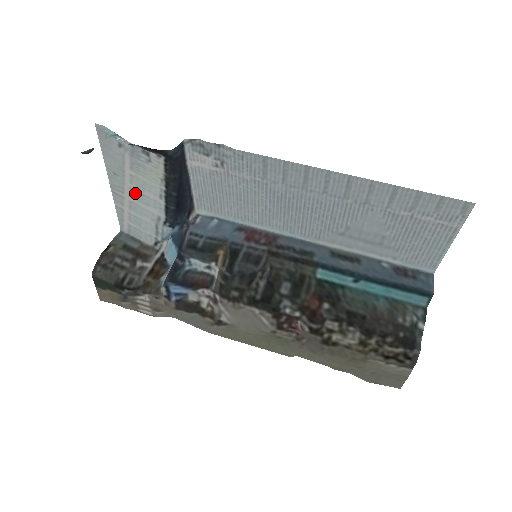
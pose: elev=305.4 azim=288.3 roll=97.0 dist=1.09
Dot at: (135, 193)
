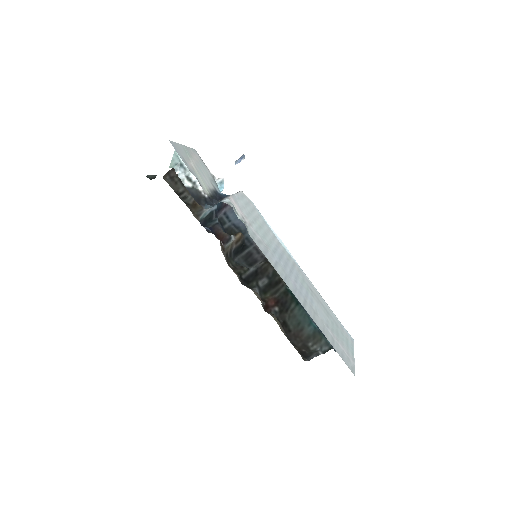
Dot at: (198, 167)
